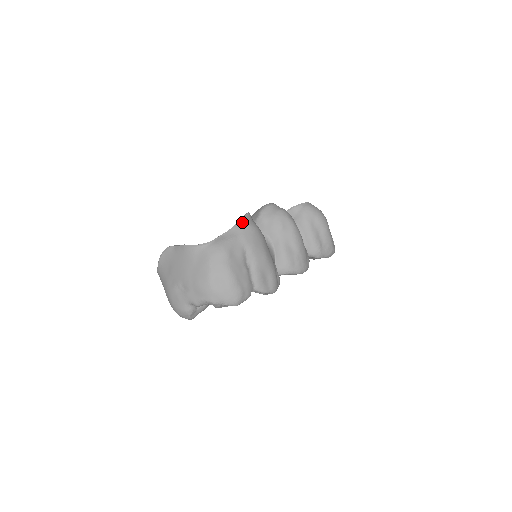
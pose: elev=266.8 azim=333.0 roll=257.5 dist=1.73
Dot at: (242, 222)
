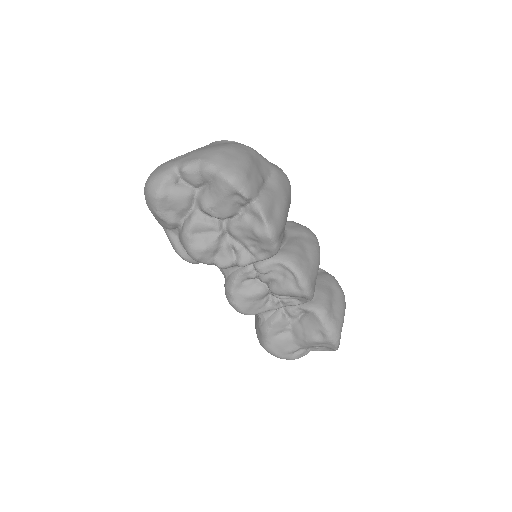
Dot at: (281, 169)
